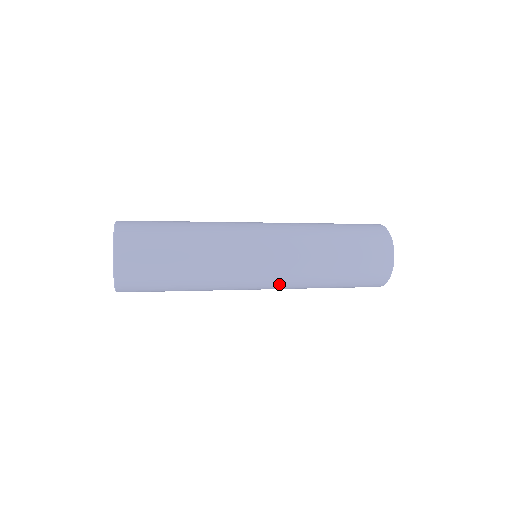
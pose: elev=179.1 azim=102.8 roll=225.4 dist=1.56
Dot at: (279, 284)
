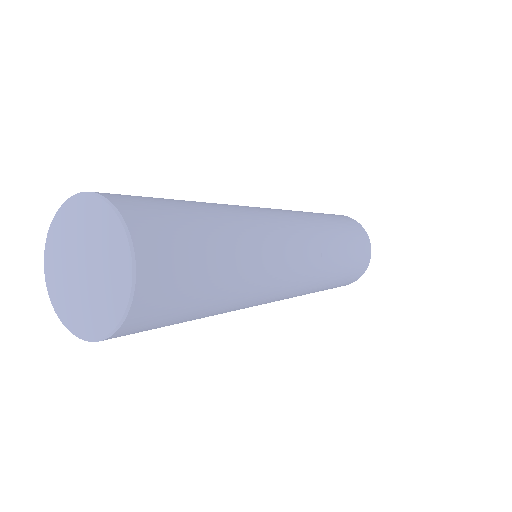
Dot at: (285, 298)
